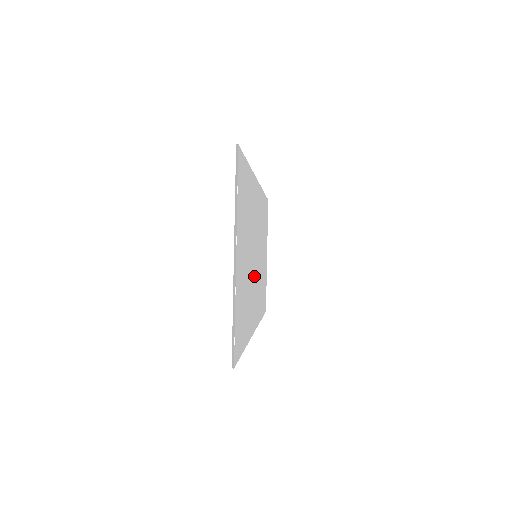
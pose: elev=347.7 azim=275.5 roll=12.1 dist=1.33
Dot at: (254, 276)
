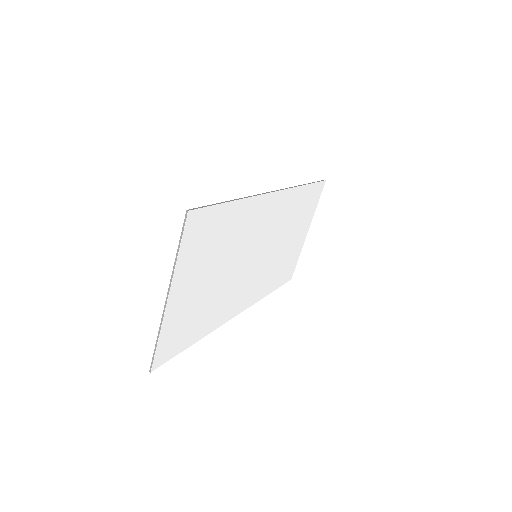
Dot at: (242, 276)
